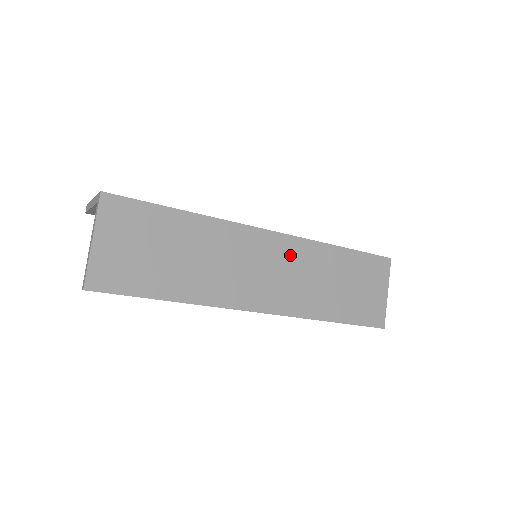
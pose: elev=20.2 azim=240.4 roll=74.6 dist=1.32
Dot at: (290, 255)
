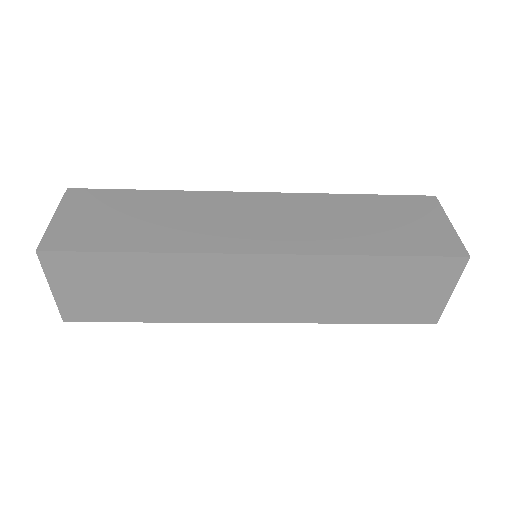
Dot at: (290, 273)
